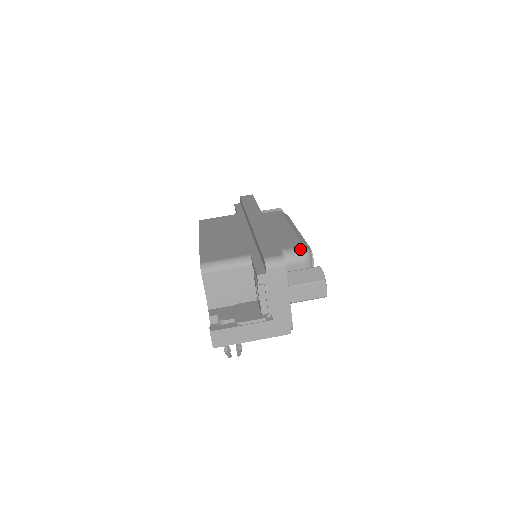
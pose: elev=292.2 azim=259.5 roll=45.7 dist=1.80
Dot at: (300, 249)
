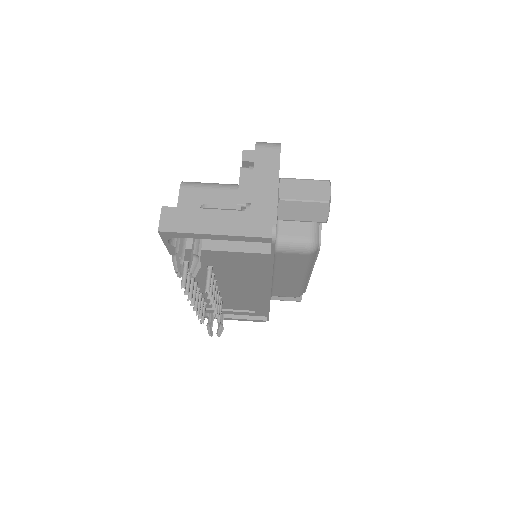
Dot at: occluded
